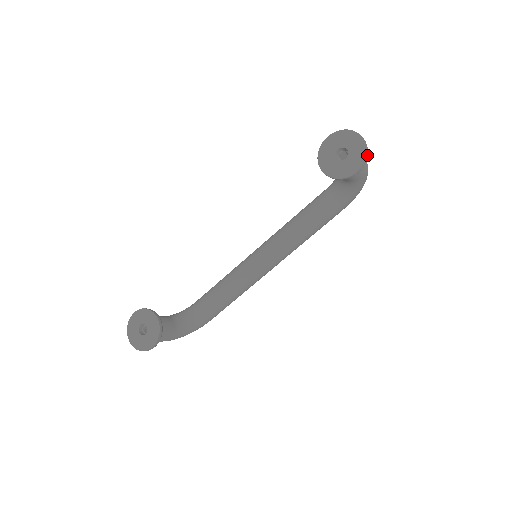
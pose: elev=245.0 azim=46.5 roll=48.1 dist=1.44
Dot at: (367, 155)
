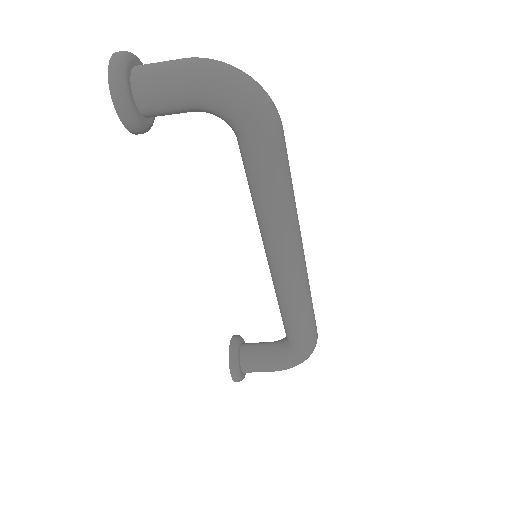
Dot at: (112, 78)
